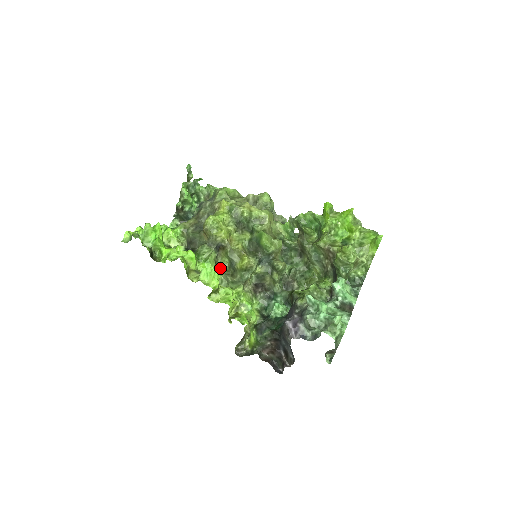
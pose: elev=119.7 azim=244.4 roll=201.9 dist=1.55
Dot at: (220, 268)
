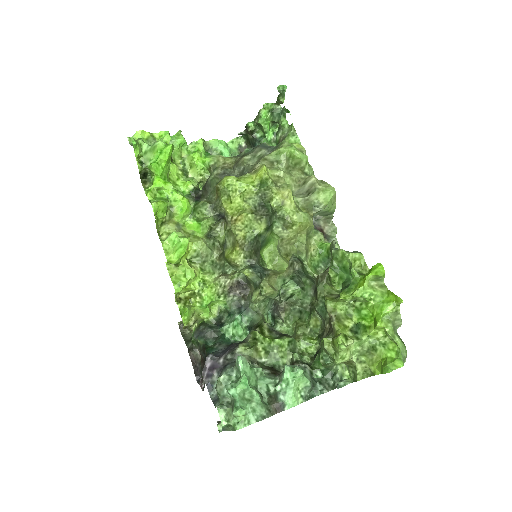
Dot at: (215, 237)
